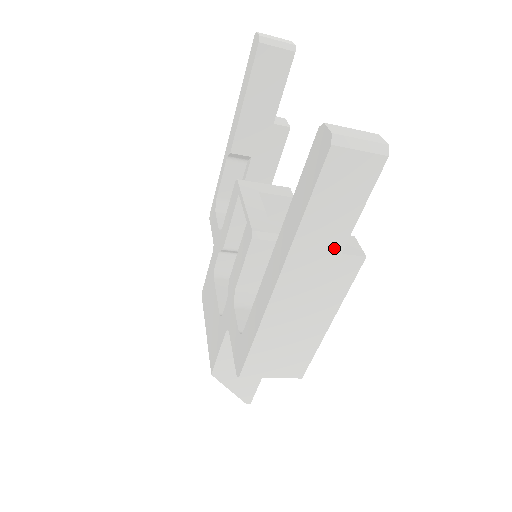
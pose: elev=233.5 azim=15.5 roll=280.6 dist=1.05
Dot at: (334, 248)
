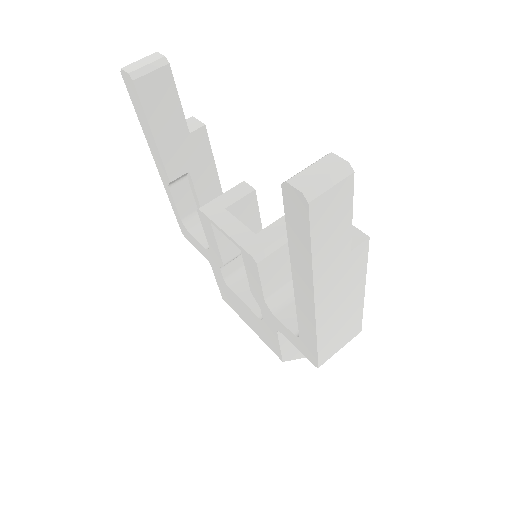
Dot at: (344, 253)
